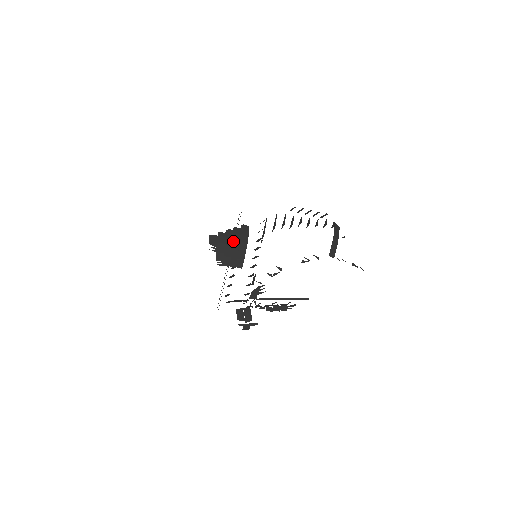
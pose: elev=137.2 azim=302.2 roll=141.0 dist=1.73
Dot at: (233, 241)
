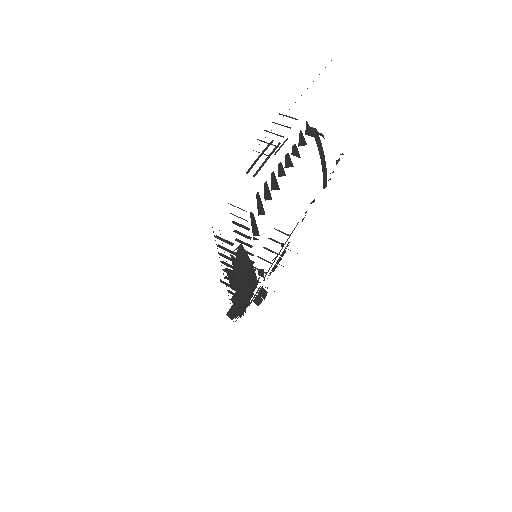
Dot at: (243, 285)
